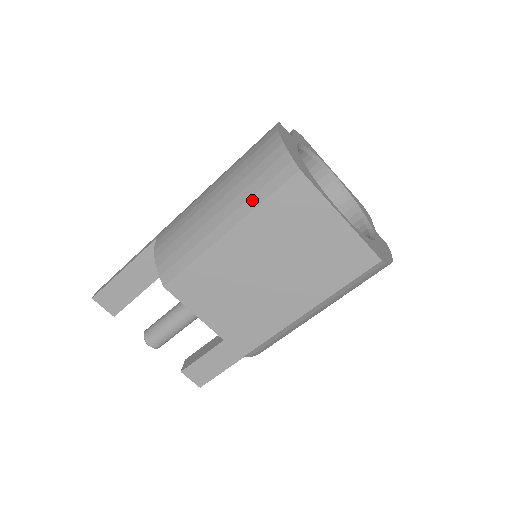
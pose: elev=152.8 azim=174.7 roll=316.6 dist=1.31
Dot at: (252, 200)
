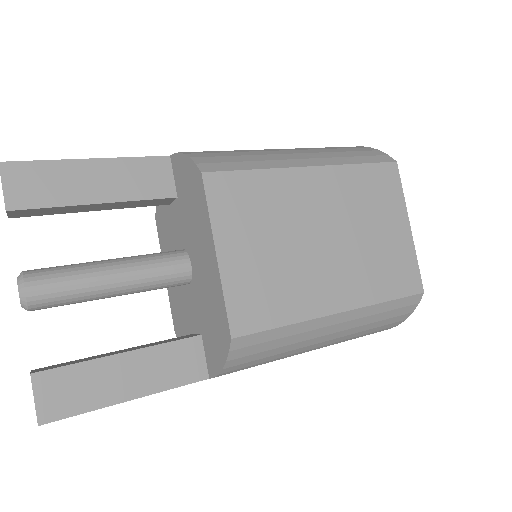
Dot at: (344, 159)
